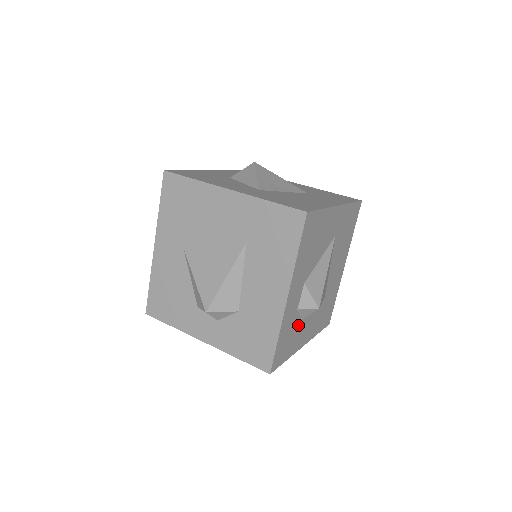
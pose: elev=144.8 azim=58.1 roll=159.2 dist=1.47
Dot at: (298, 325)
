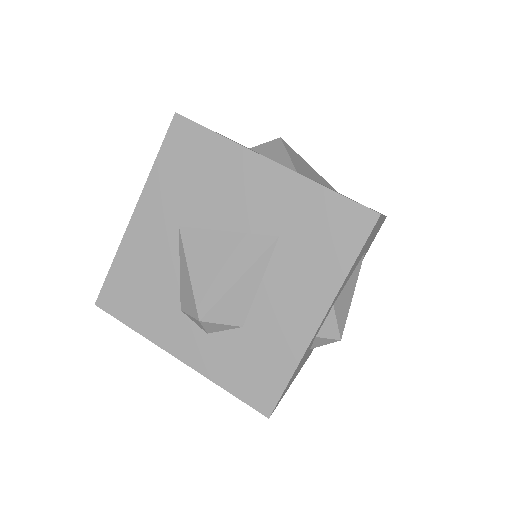
Dot at: (305, 356)
